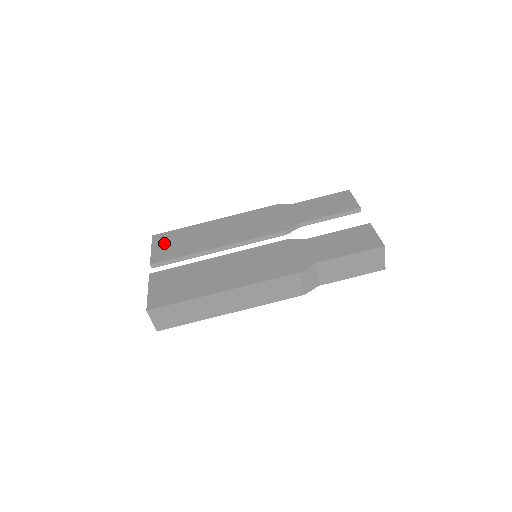
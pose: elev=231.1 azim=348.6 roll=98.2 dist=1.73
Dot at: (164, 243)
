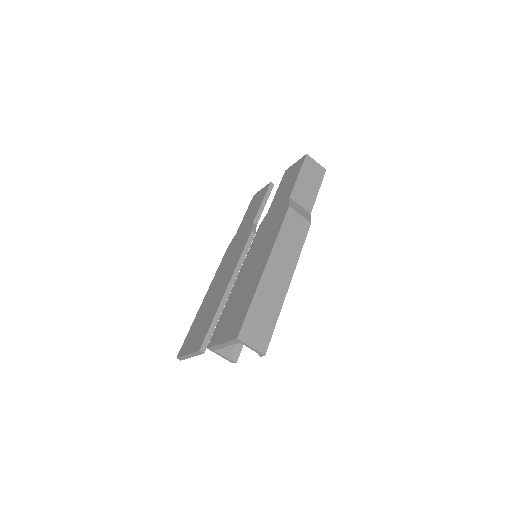
Dot at: (191, 342)
